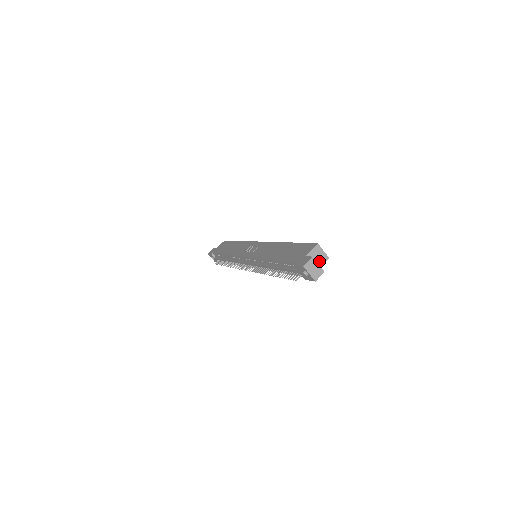
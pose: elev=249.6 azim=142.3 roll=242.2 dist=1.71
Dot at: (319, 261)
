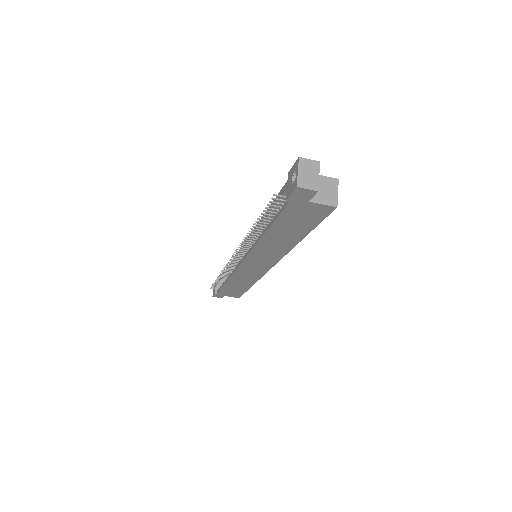
Dot at: (322, 196)
